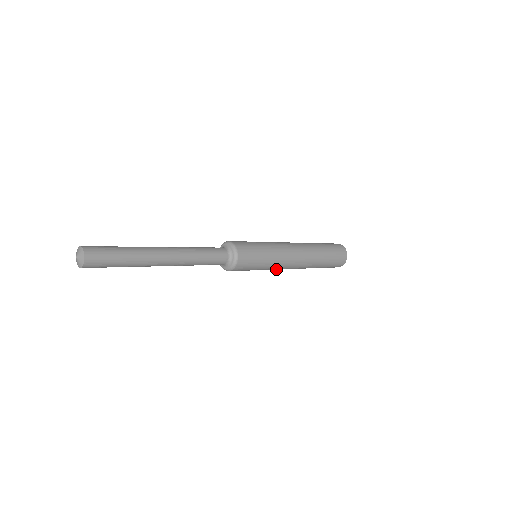
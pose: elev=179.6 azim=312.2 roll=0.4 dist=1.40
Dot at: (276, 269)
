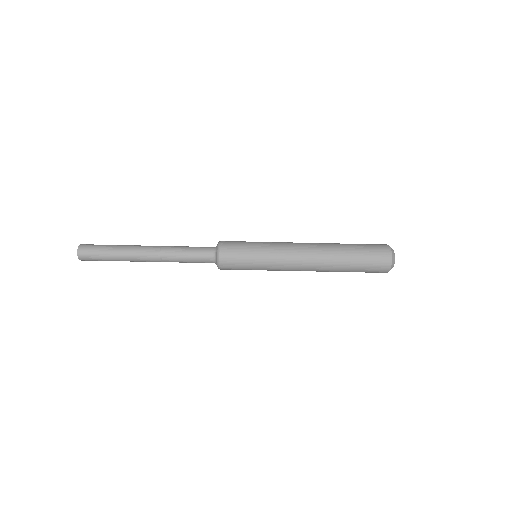
Dot at: (283, 258)
